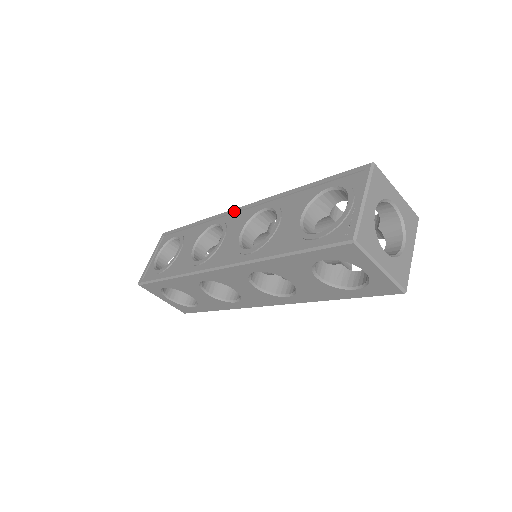
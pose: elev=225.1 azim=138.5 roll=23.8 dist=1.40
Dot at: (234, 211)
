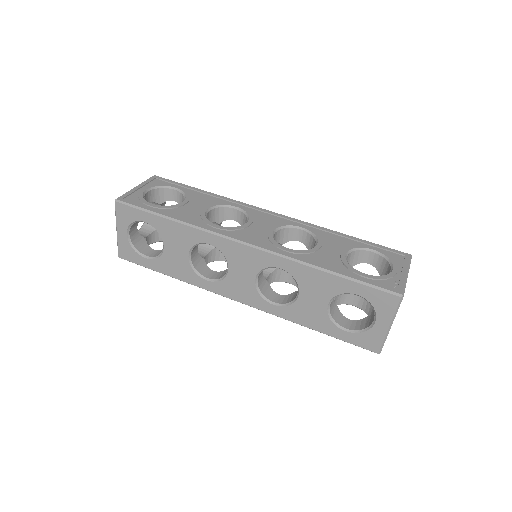
Dot at: (263, 210)
